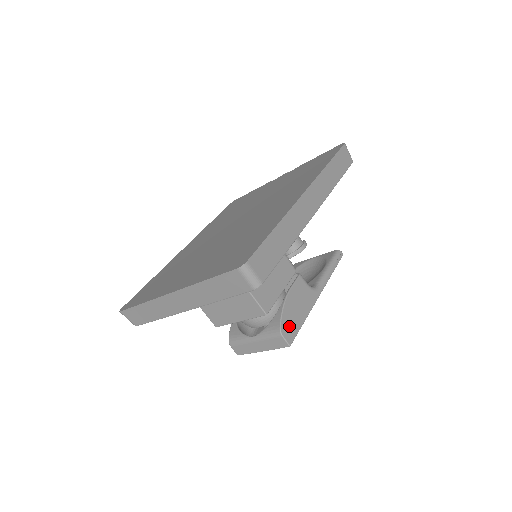
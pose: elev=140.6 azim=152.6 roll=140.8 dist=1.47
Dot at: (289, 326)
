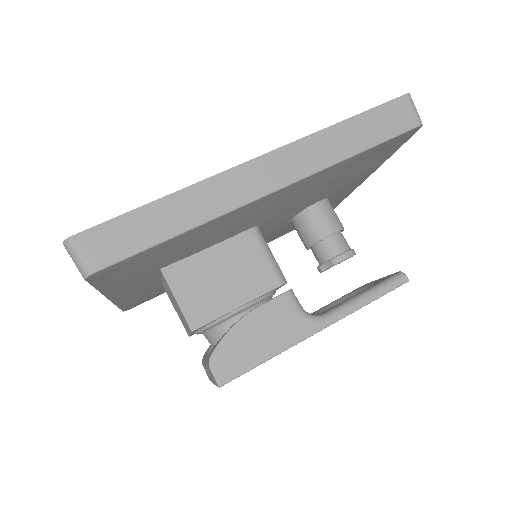
Dot at: (230, 358)
